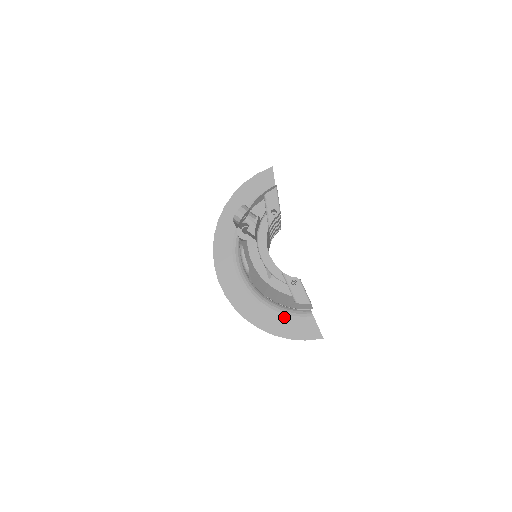
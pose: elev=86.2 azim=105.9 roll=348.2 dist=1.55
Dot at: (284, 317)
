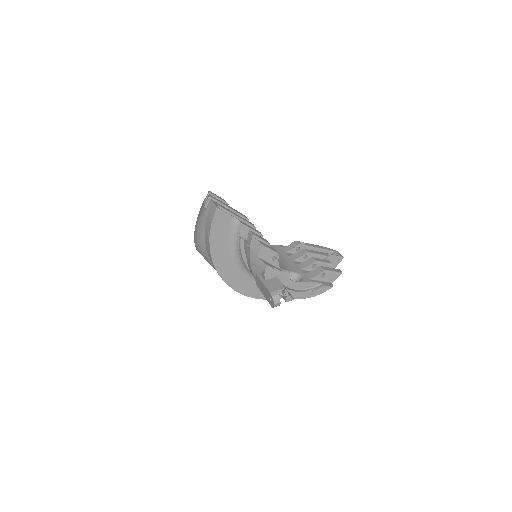
Dot at: occluded
